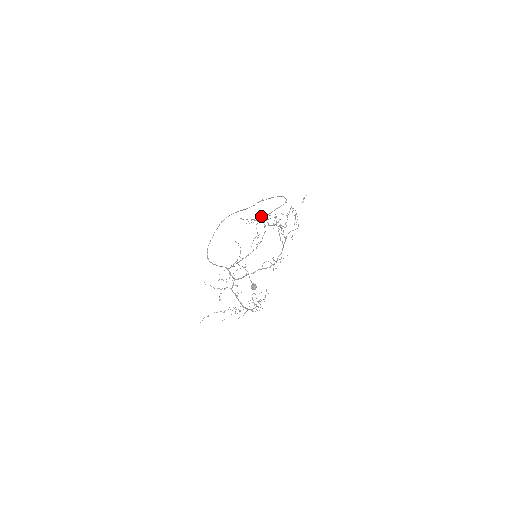
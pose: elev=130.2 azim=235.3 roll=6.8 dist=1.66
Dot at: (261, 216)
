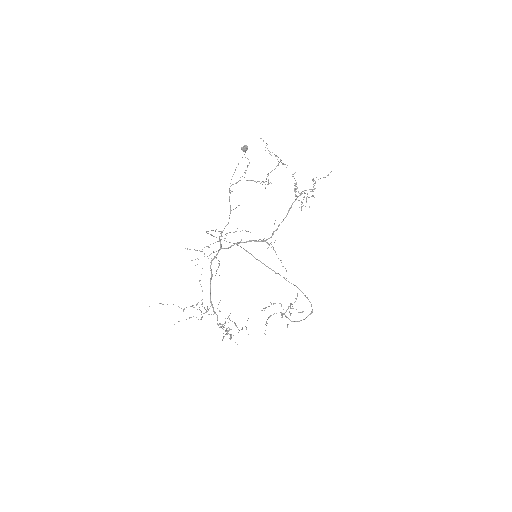
Dot at: occluded
